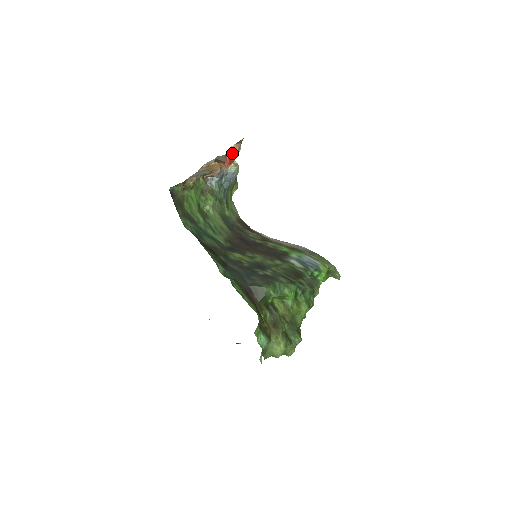
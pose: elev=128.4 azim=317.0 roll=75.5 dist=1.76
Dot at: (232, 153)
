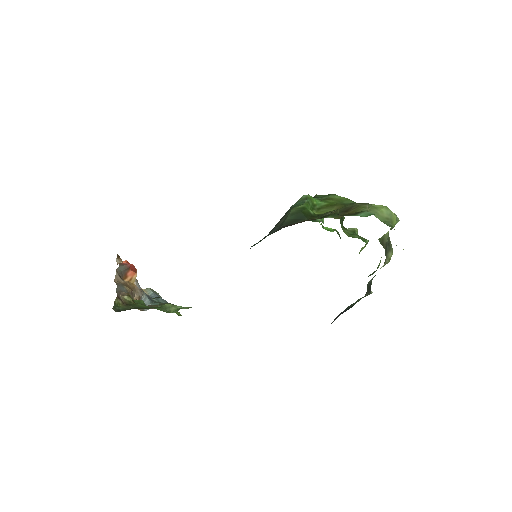
Dot at: (124, 261)
